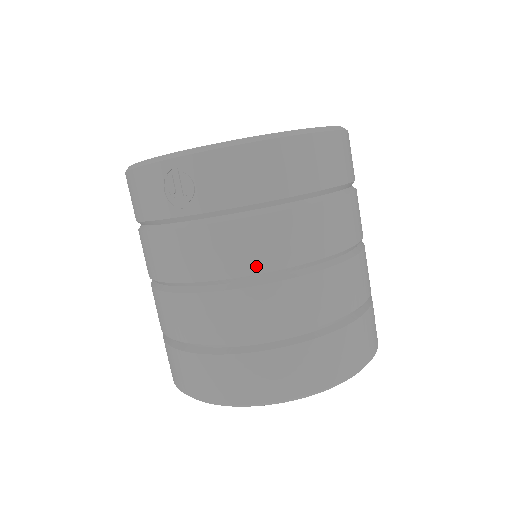
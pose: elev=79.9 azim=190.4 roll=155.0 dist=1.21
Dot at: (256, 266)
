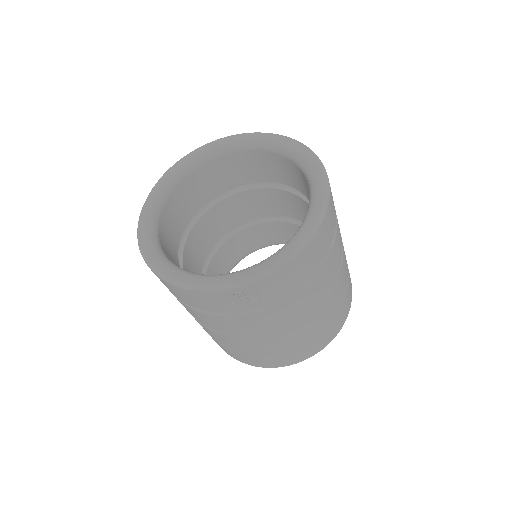
Dot at: (305, 310)
